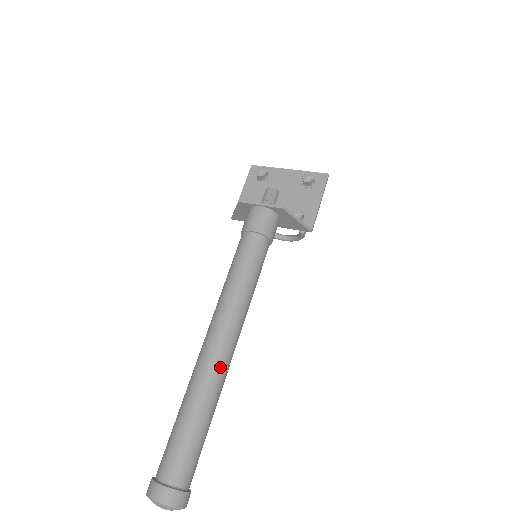
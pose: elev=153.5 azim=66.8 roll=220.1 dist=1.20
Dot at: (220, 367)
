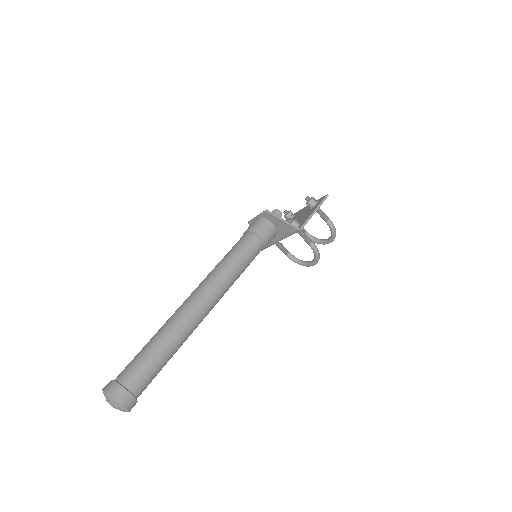
Dot at: (185, 310)
